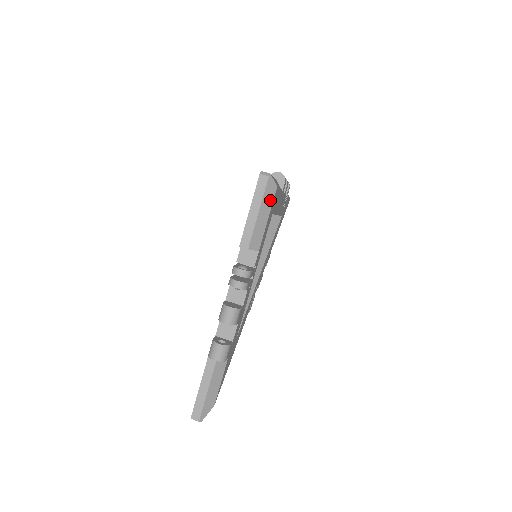
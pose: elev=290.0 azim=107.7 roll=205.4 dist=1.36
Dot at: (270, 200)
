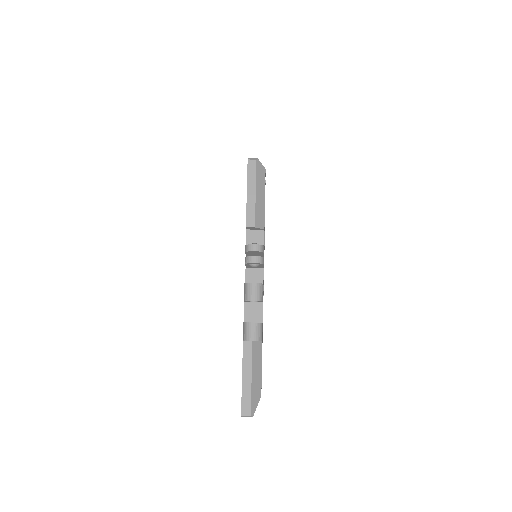
Dot at: (262, 181)
